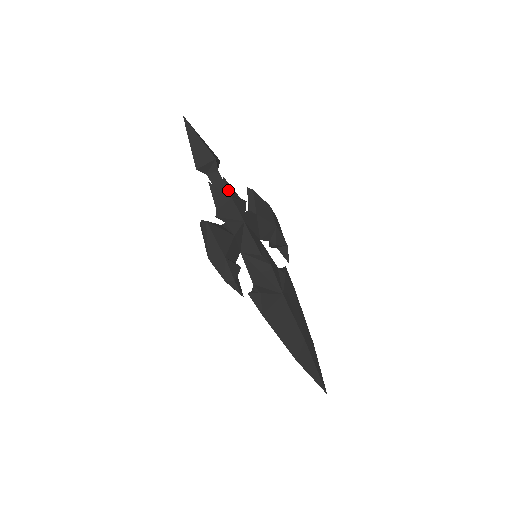
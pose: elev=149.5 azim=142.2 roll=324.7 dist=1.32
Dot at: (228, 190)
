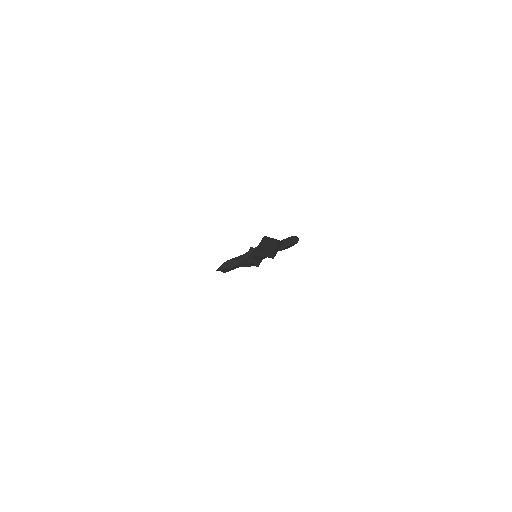
Dot at: occluded
